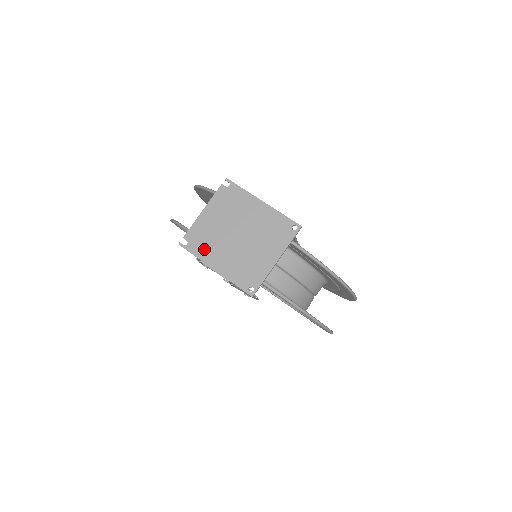
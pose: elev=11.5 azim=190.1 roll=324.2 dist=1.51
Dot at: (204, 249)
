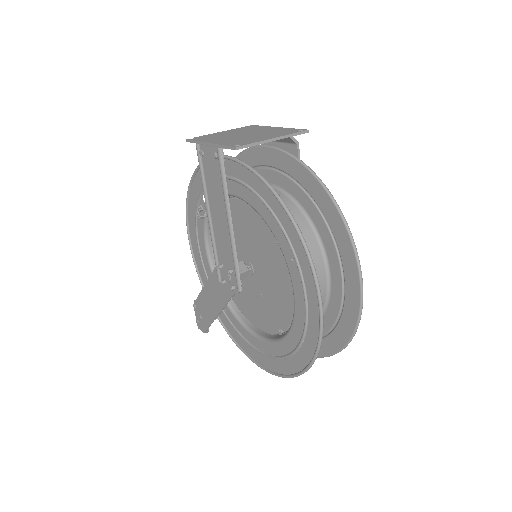
Dot at: (207, 139)
